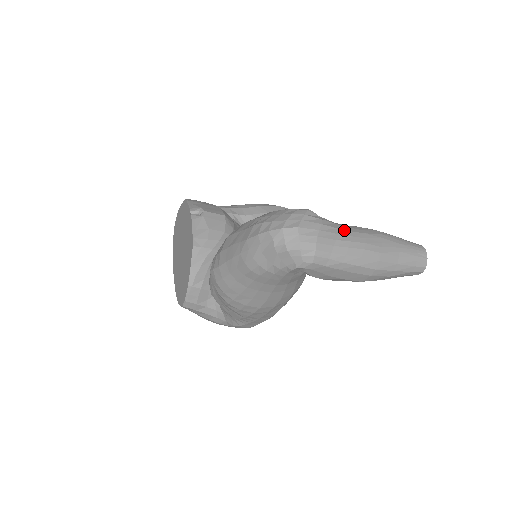
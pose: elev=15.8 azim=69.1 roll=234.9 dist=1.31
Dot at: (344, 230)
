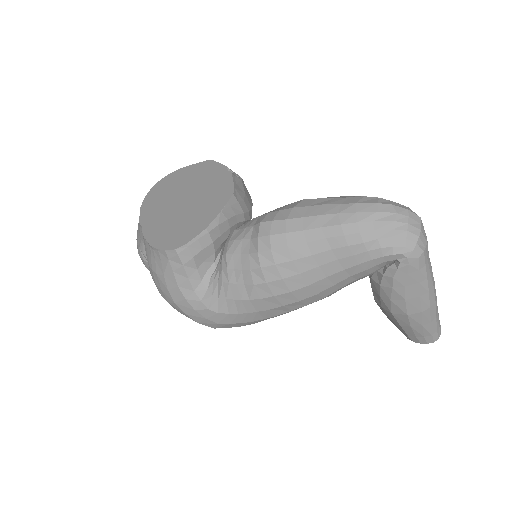
Dot at: occluded
